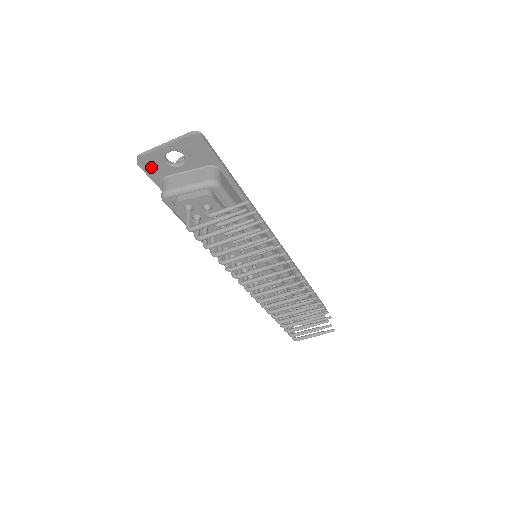
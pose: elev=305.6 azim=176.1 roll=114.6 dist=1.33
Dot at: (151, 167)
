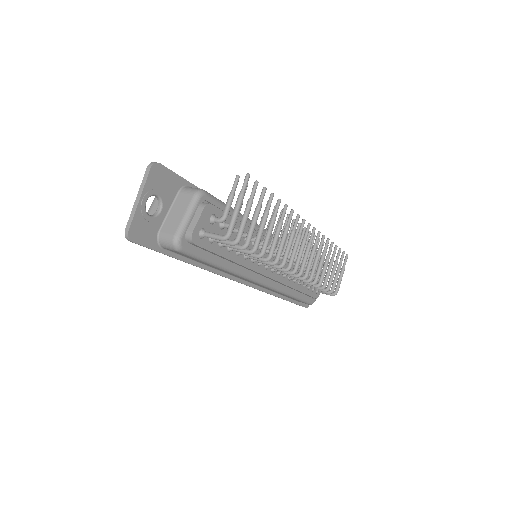
Dot at: (142, 234)
